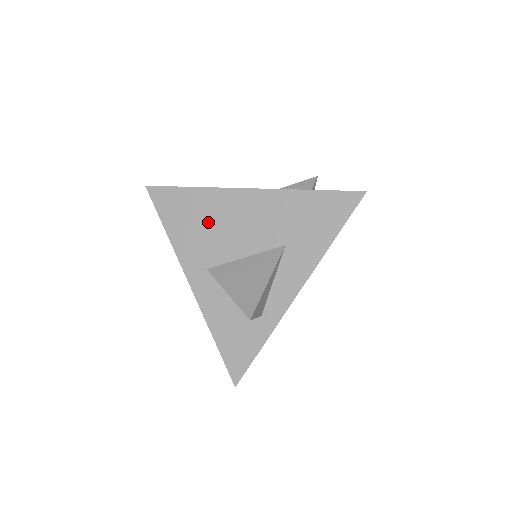
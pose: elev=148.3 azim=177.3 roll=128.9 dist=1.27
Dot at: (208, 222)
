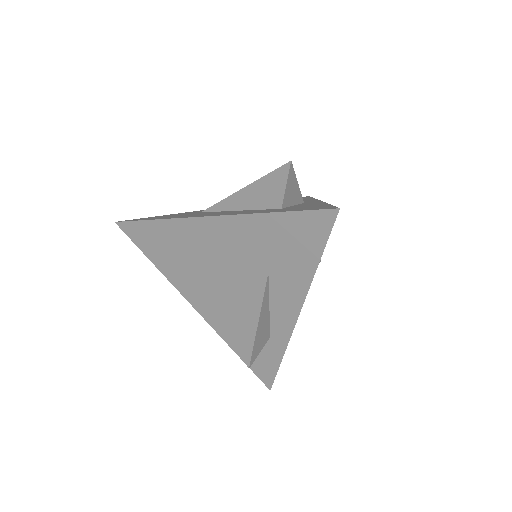
Dot at: (185, 254)
